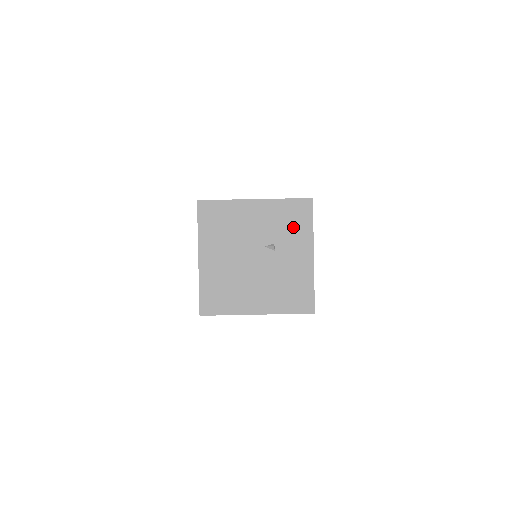
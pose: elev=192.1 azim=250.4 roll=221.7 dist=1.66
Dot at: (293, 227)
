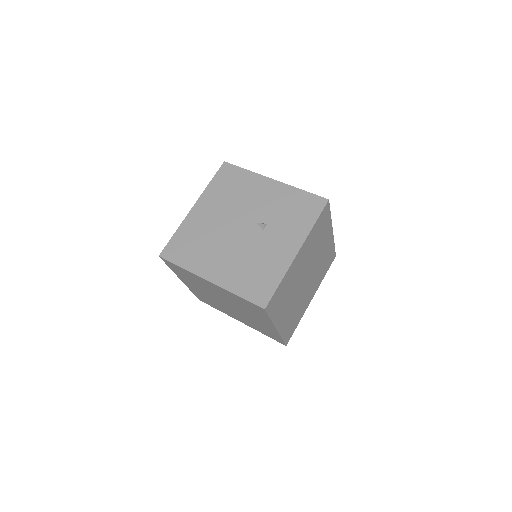
Dot at: (294, 217)
